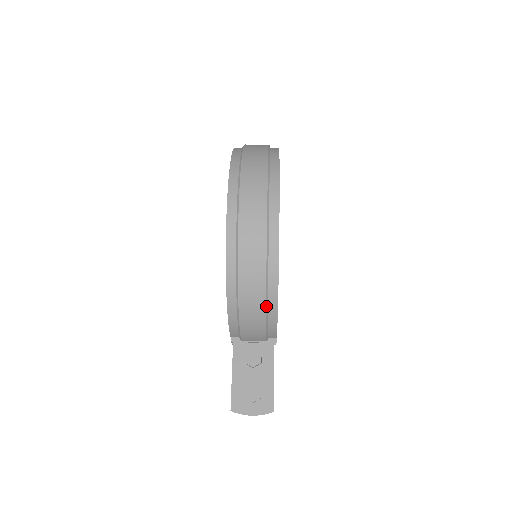
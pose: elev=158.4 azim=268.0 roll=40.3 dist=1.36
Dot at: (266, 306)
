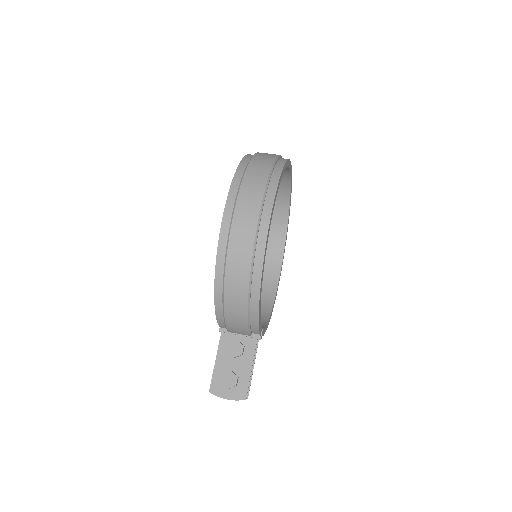
Dot at: (248, 307)
